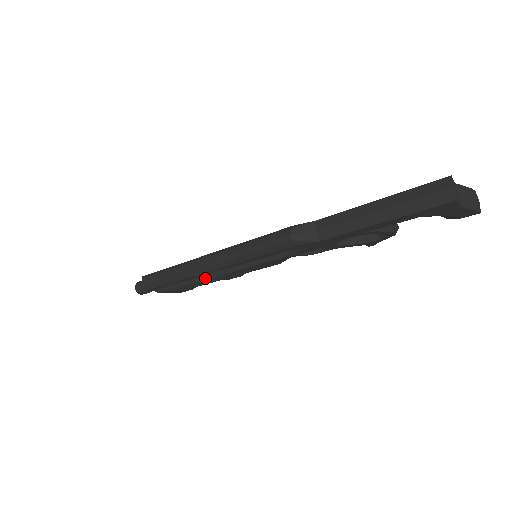
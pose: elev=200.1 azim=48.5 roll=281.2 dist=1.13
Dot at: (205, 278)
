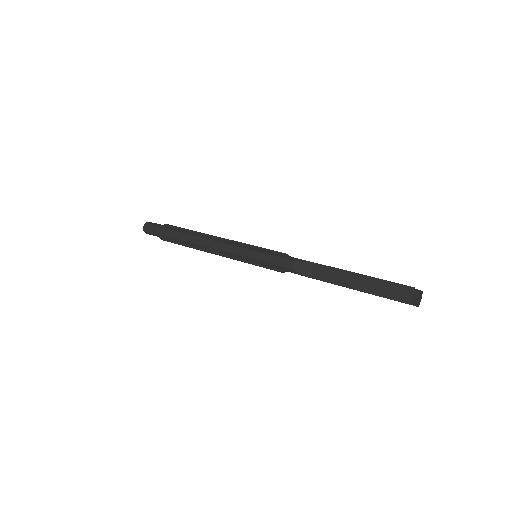
Dot at: (209, 252)
